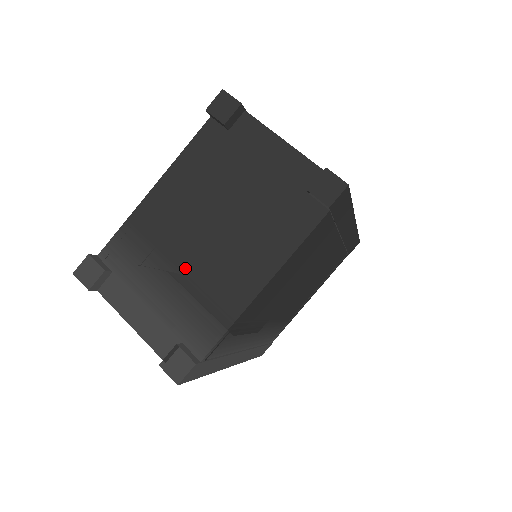
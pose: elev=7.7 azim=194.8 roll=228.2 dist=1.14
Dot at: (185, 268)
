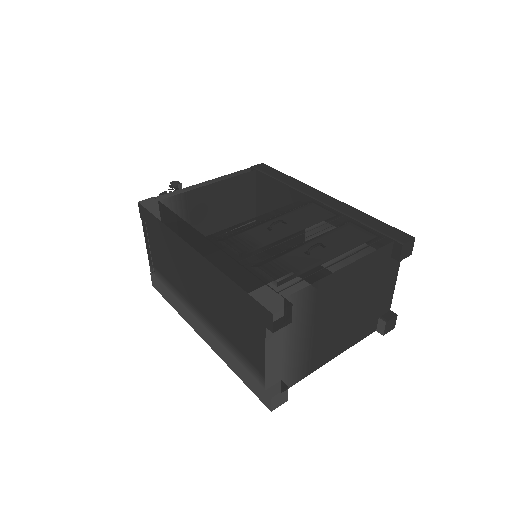
Dot at: (316, 333)
